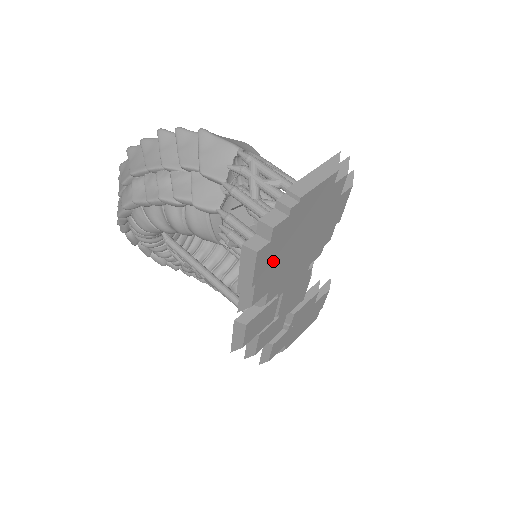
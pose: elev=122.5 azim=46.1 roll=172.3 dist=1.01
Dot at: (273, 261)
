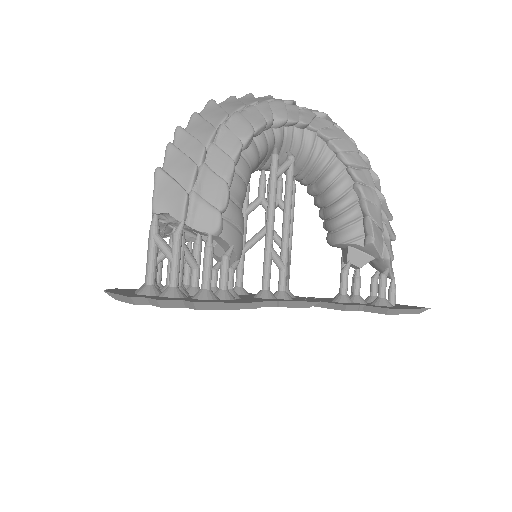
Dot at: occluded
